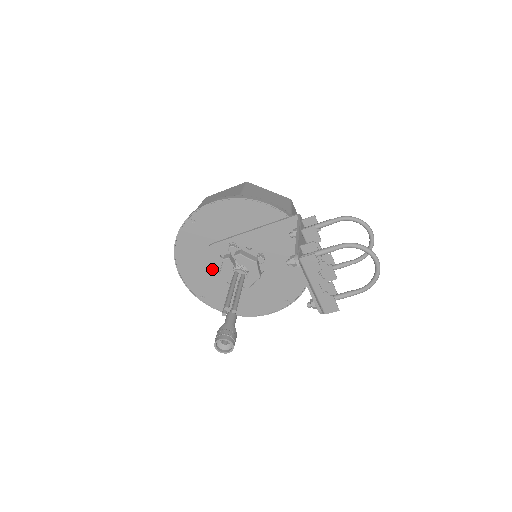
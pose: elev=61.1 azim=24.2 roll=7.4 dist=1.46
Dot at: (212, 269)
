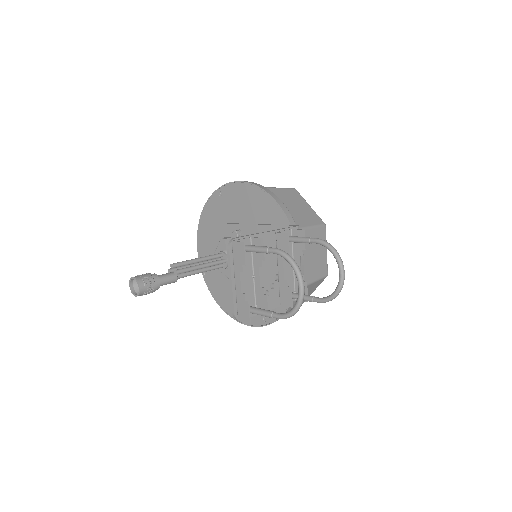
Dot at: occluded
